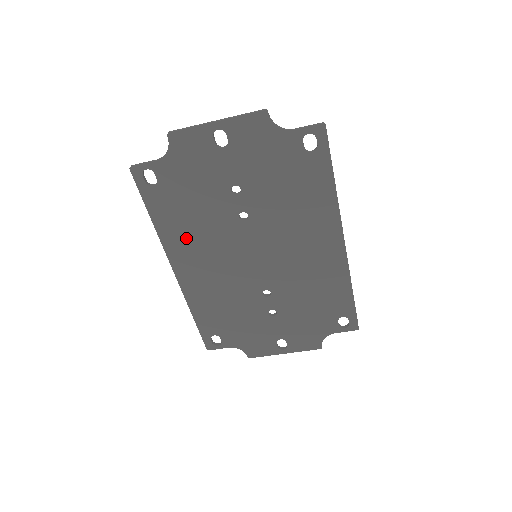
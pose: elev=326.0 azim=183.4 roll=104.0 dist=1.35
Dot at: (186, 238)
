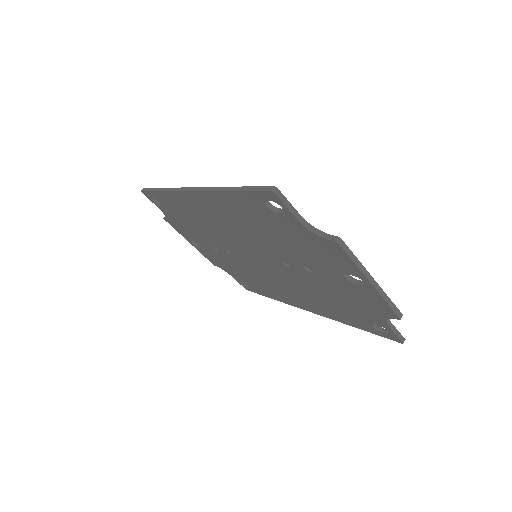
Dot at: (231, 214)
